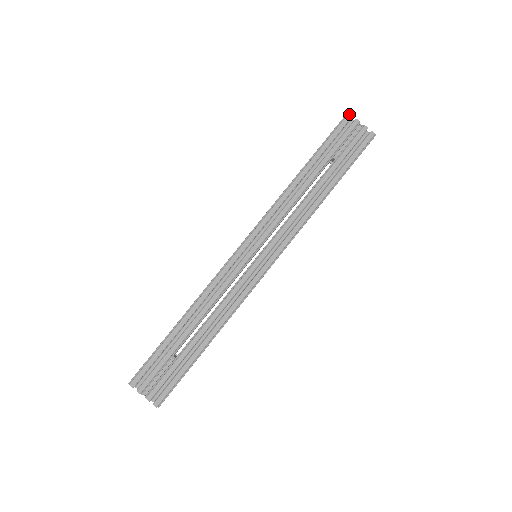
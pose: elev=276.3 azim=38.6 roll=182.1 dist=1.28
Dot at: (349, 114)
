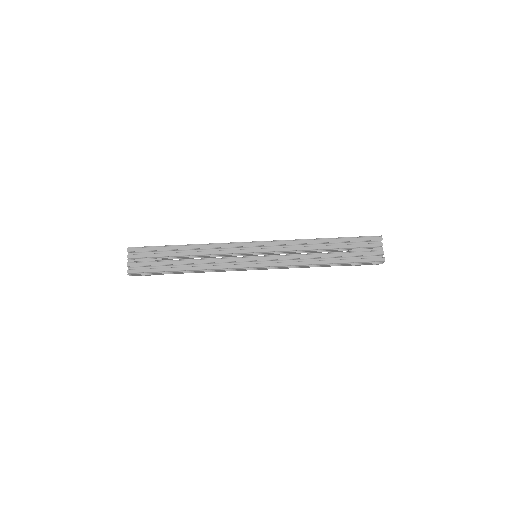
Dot at: occluded
